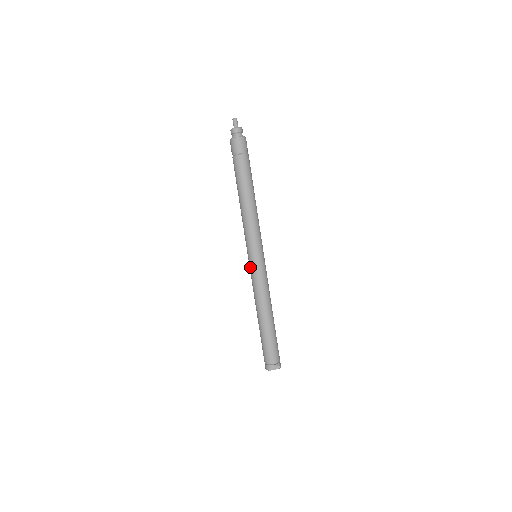
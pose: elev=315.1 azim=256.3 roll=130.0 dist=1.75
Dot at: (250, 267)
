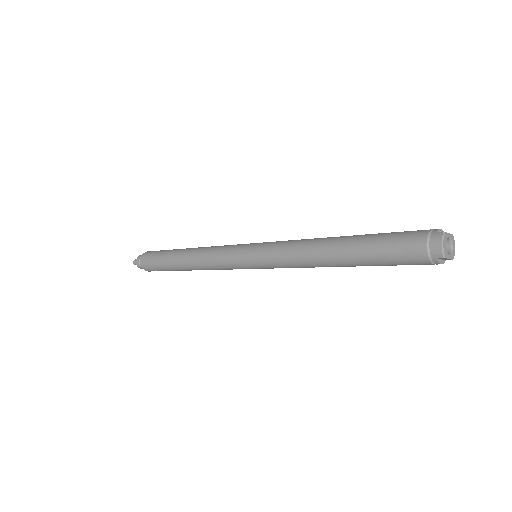
Dot at: (259, 250)
